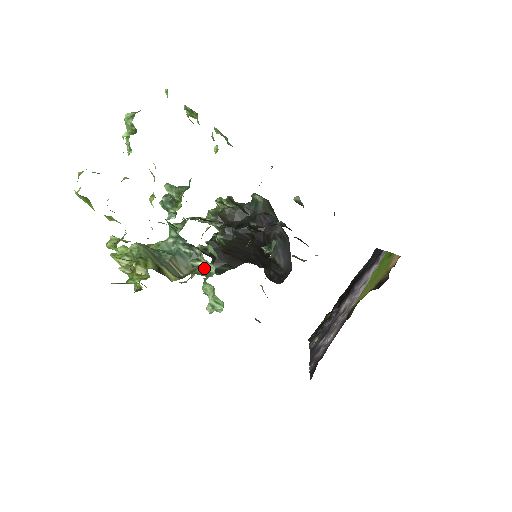
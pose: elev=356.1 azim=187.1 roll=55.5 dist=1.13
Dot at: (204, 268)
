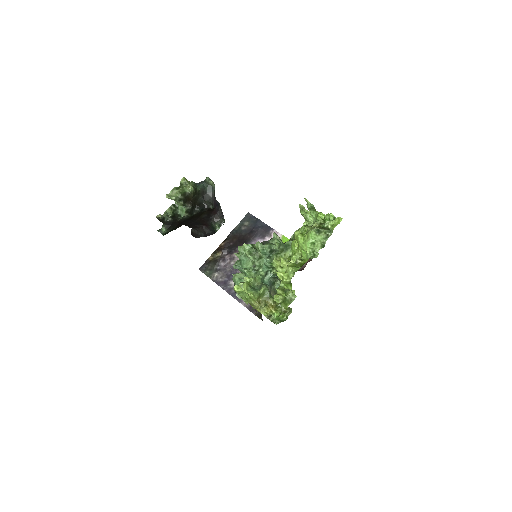
Dot at: (276, 288)
